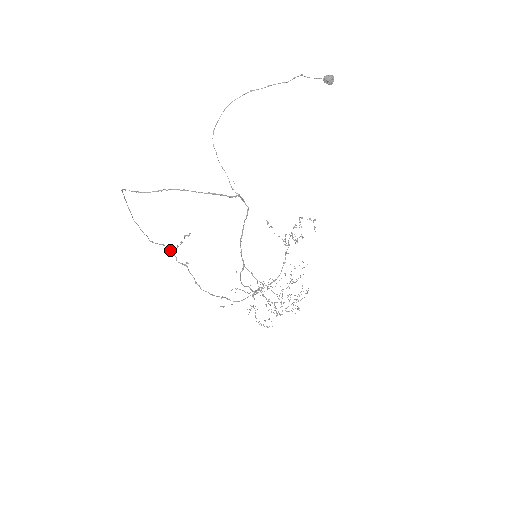
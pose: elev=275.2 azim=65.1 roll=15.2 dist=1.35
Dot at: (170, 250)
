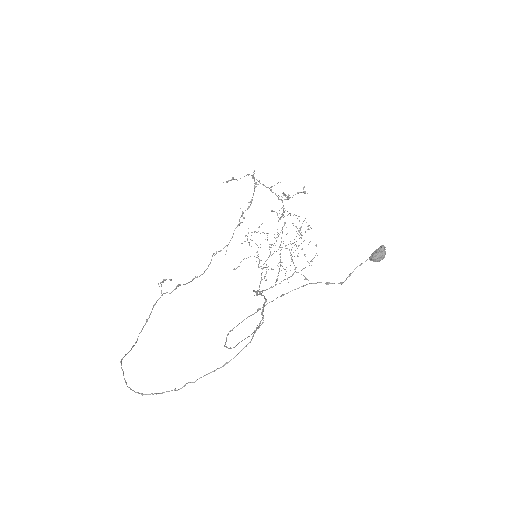
Dot at: occluded
